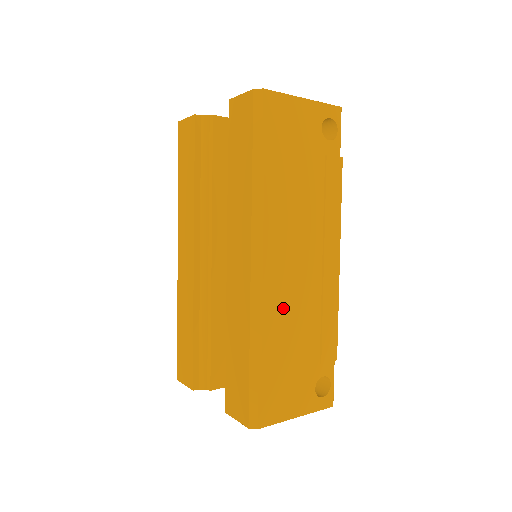
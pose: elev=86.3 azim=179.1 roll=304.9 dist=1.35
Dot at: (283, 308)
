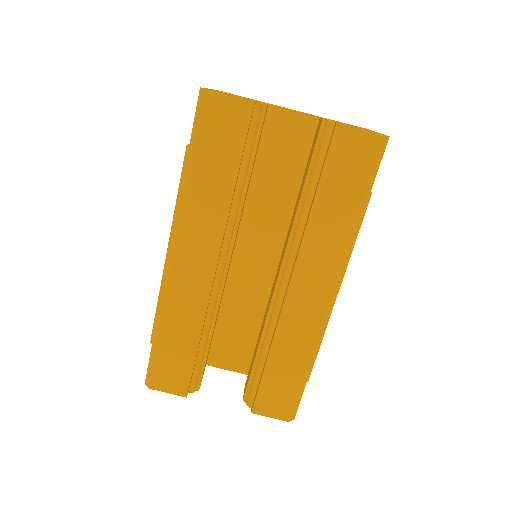
Dot at: occluded
